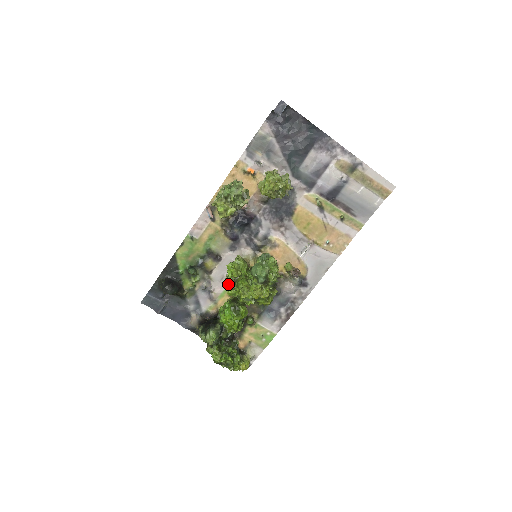
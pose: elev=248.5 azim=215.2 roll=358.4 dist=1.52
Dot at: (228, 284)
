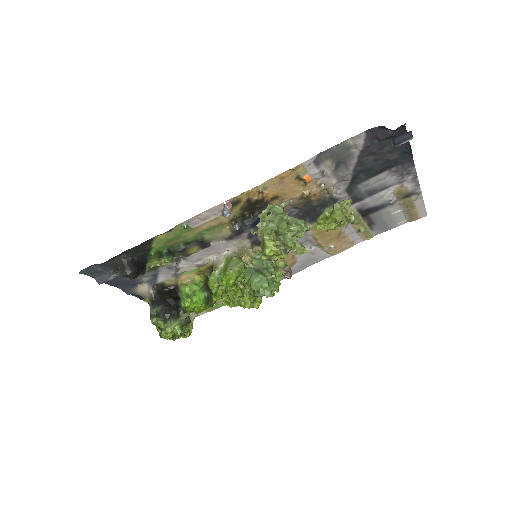
Dot at: (216, 287)
